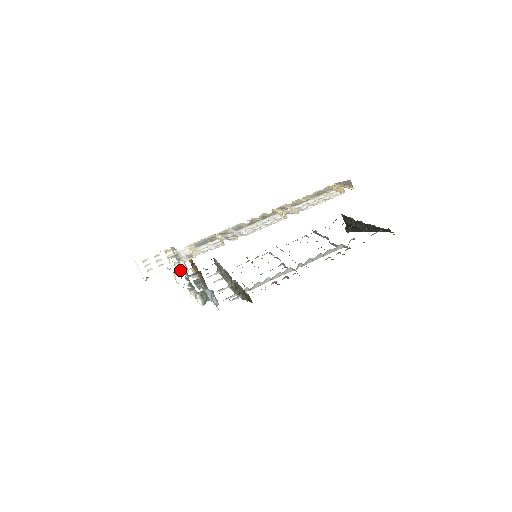
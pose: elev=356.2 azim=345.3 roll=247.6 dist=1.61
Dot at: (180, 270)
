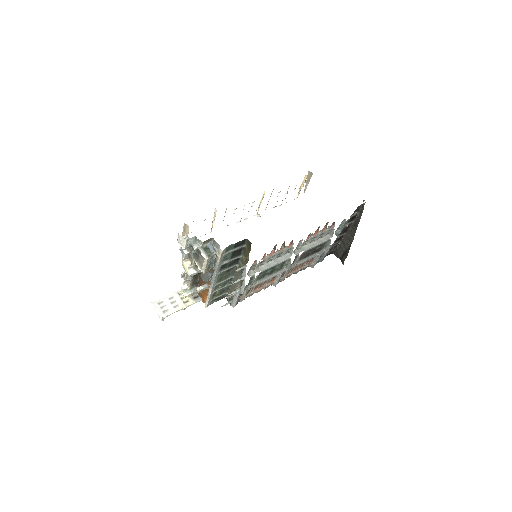
Dot at: occluded
